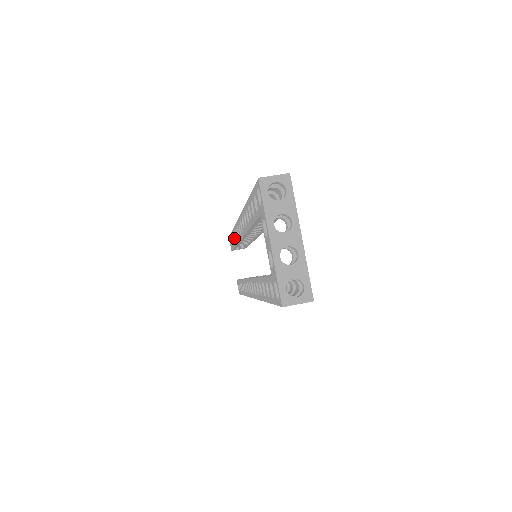
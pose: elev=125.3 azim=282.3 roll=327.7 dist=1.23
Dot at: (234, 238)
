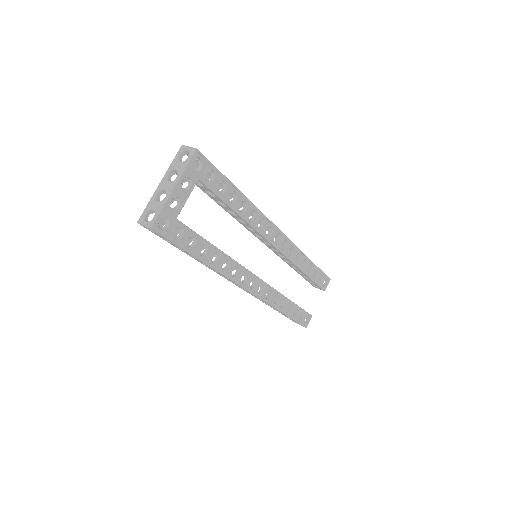
Dot at: occluded
